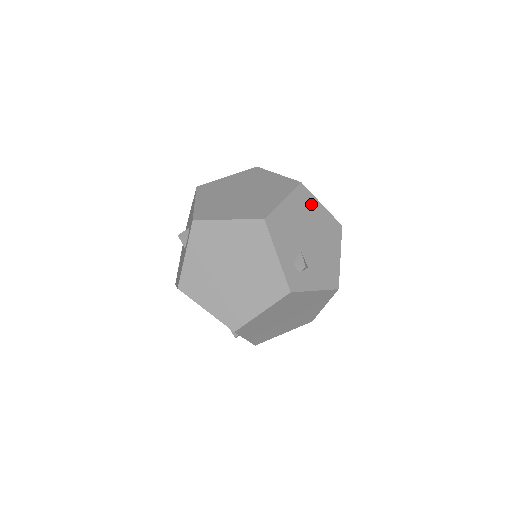
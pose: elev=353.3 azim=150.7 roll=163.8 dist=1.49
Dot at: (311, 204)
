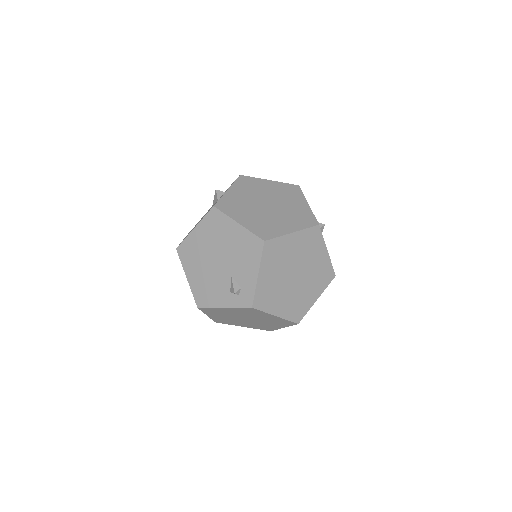
Dot at: occluded
